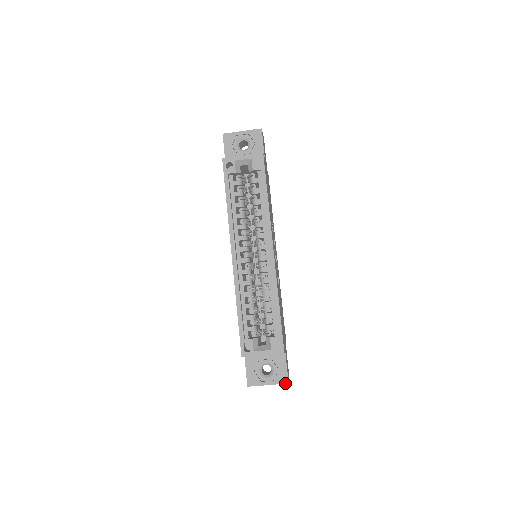
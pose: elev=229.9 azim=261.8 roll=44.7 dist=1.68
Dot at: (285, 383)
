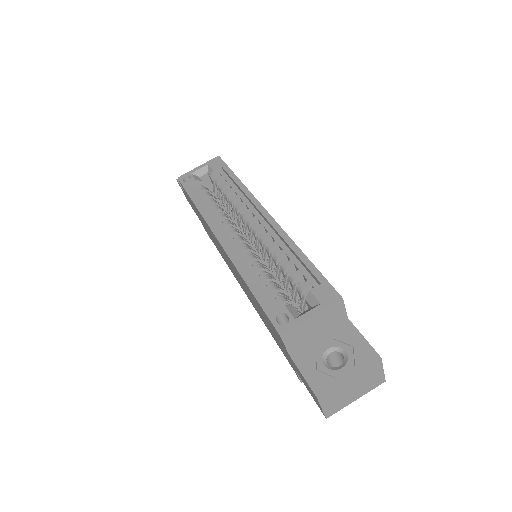
Dot at: (375, 360)
